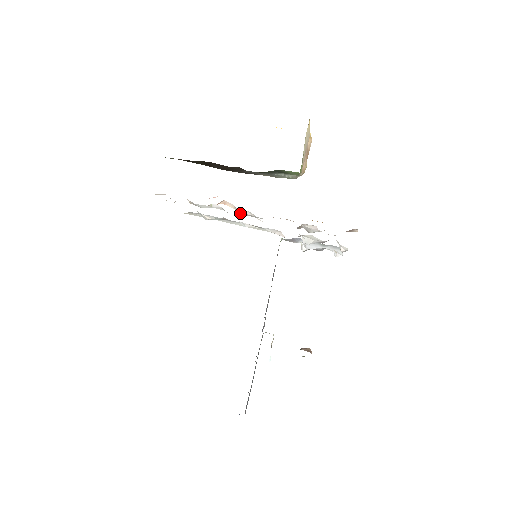
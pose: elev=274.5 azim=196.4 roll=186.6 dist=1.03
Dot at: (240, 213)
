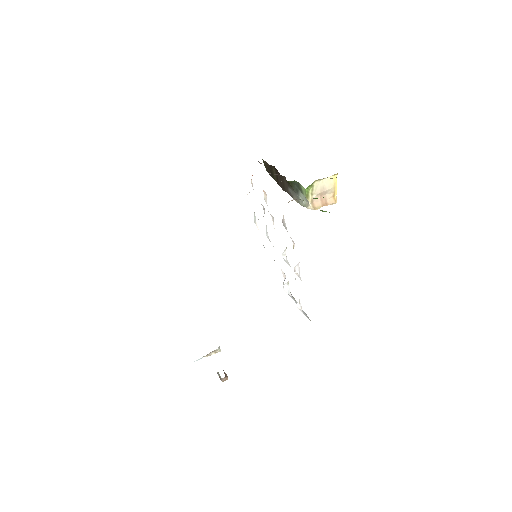
Dot at: (266, 202)
